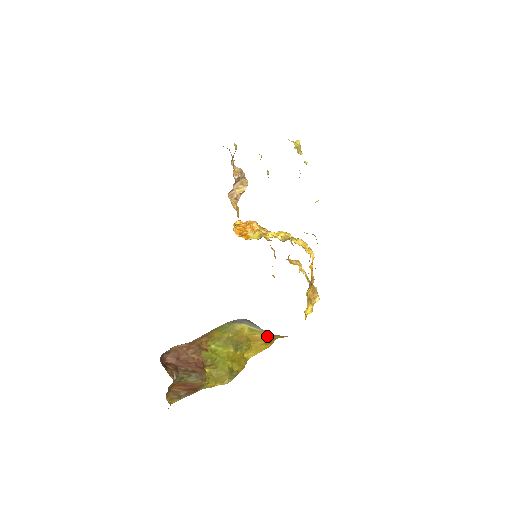
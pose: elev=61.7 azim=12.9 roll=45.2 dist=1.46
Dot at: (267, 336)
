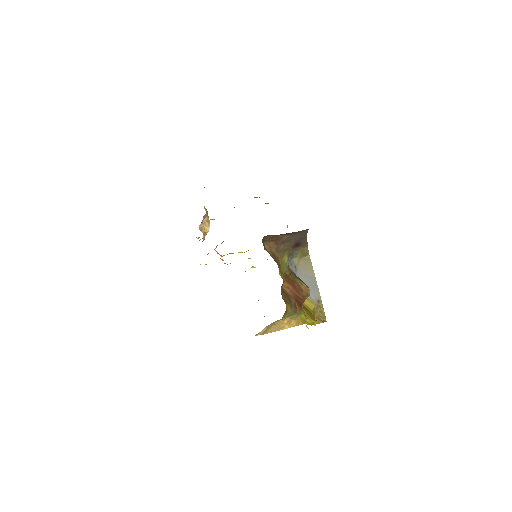
Dot at: (311, 307)
